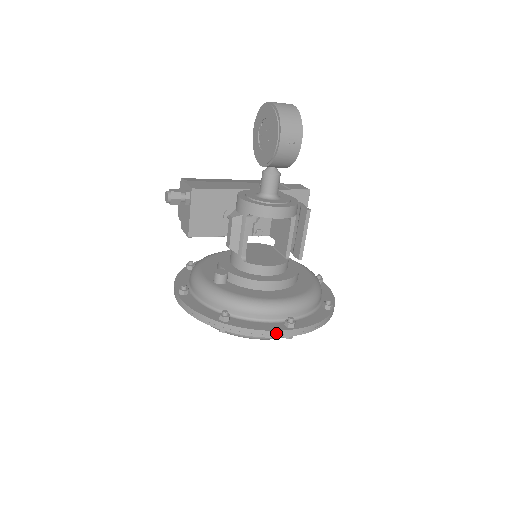
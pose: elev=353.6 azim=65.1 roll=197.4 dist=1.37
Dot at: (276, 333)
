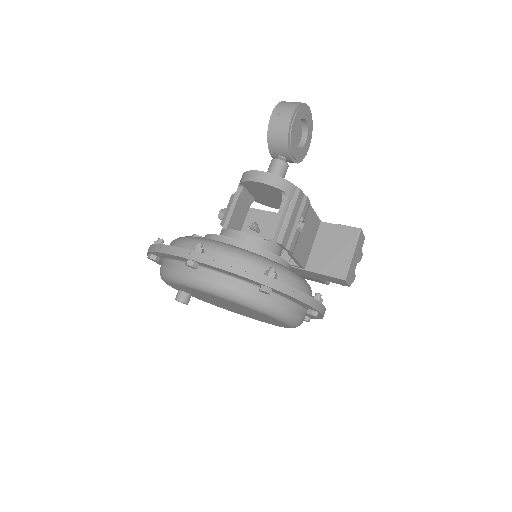
Dot at: (175, 250)
